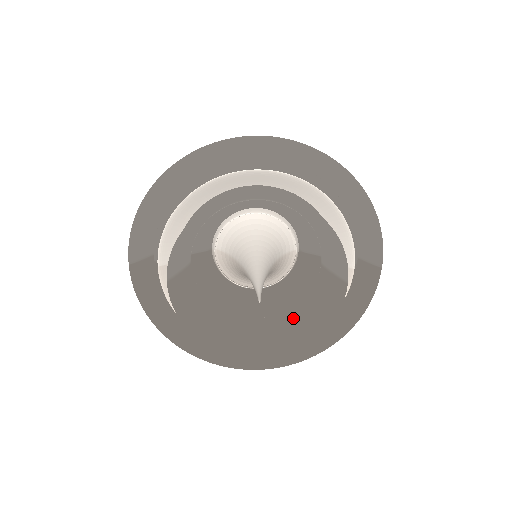
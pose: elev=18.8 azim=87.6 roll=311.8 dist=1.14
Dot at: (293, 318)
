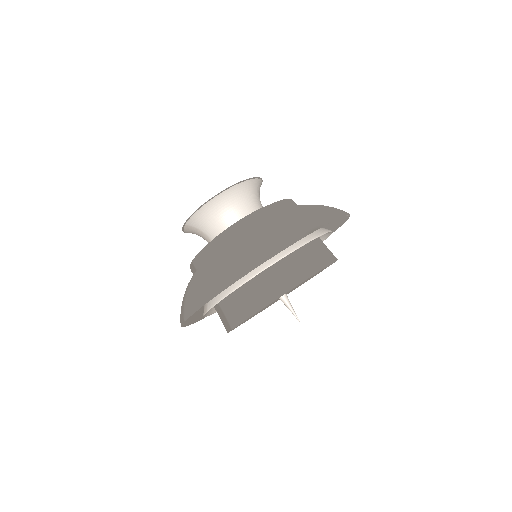
Dot at: occluded
